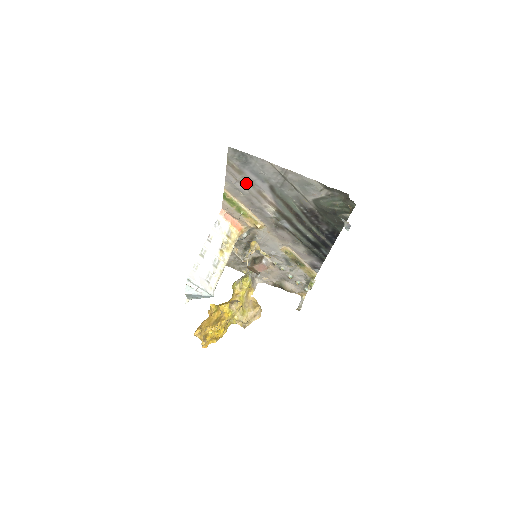
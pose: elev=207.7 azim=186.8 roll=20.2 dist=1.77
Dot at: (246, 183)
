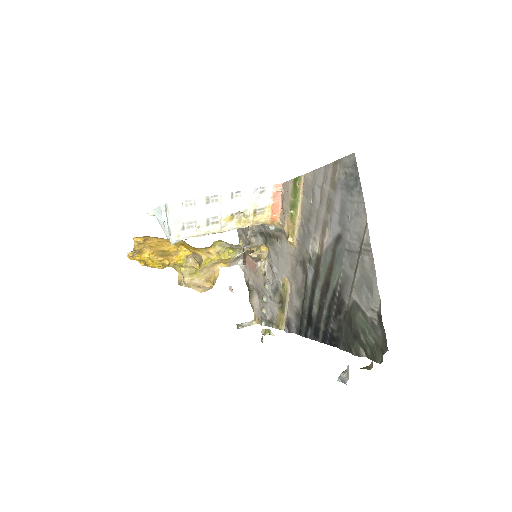
Dot at: (326, 200)
